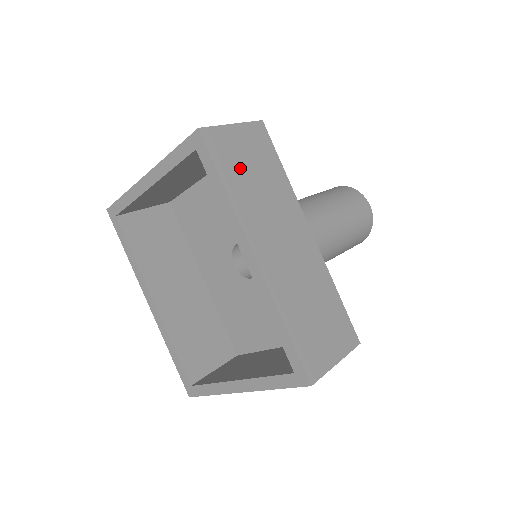
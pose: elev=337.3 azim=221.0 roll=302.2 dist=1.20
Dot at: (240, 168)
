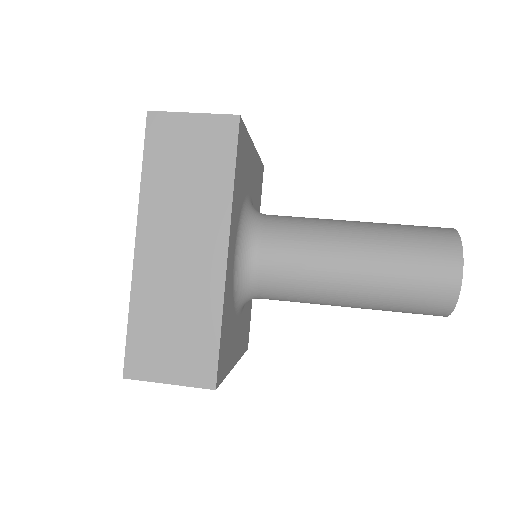
Dot at: (173, 159)
